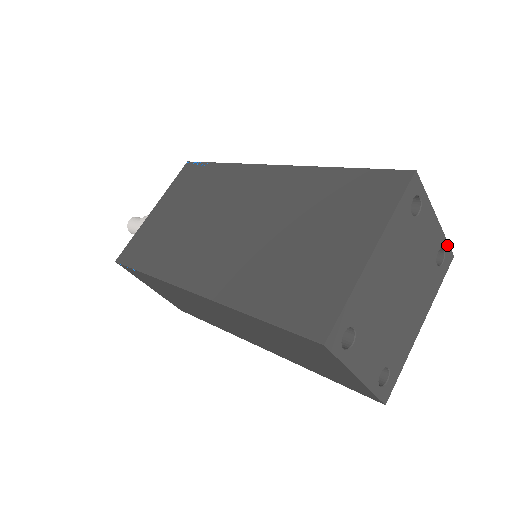
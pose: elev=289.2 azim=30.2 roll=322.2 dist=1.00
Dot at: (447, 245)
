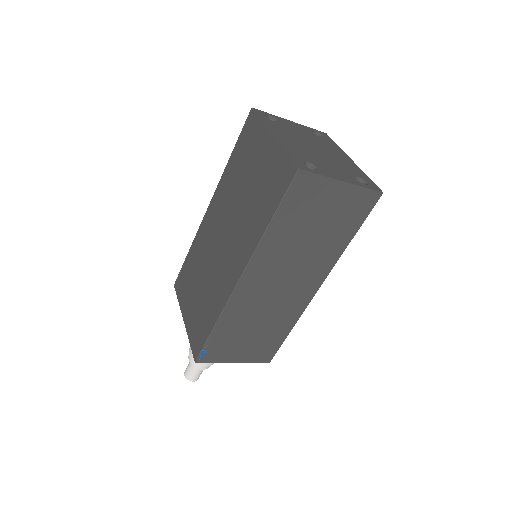
Dot at: (314, 130)
